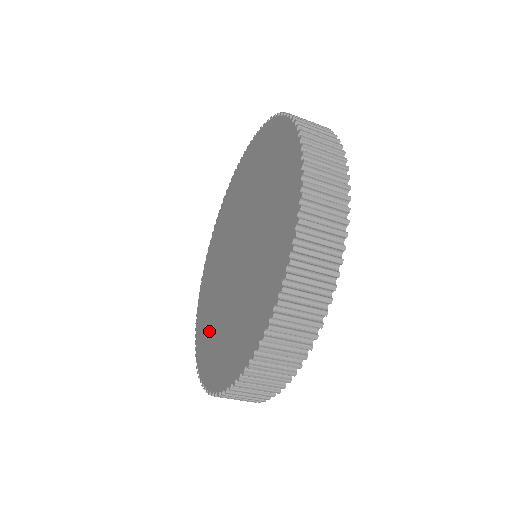
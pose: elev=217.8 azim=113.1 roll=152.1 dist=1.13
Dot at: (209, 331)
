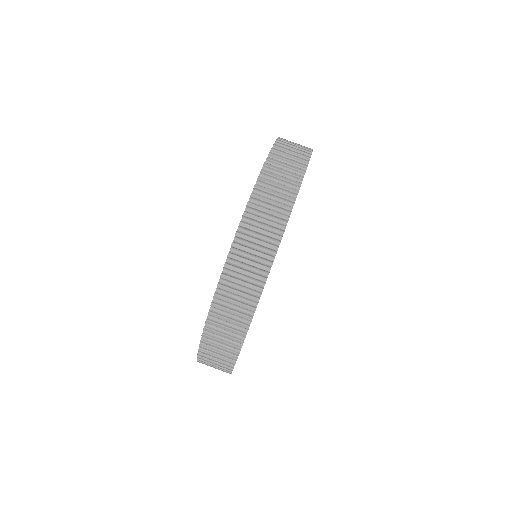
Dot at: occluded
